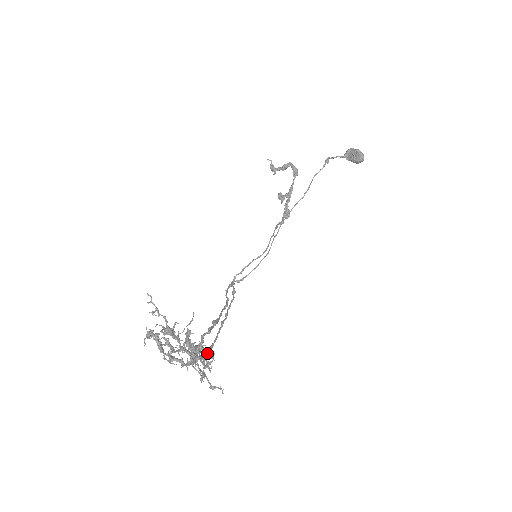
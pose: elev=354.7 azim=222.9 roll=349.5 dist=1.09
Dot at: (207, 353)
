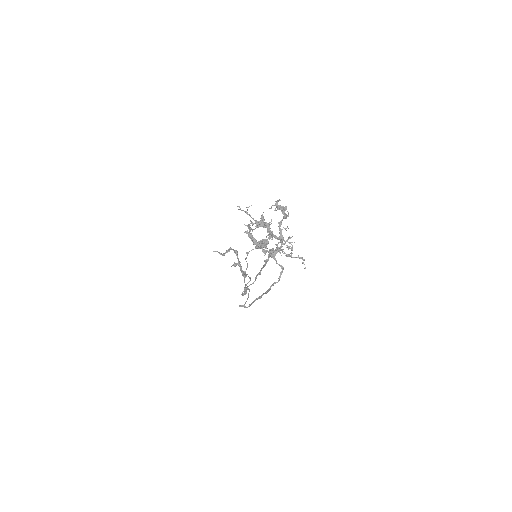
Dot at: occluded
